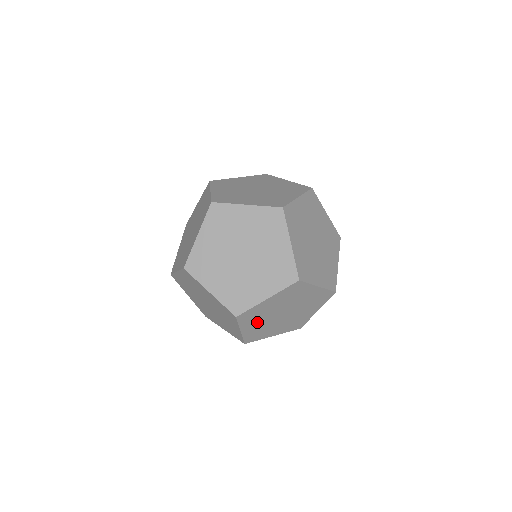
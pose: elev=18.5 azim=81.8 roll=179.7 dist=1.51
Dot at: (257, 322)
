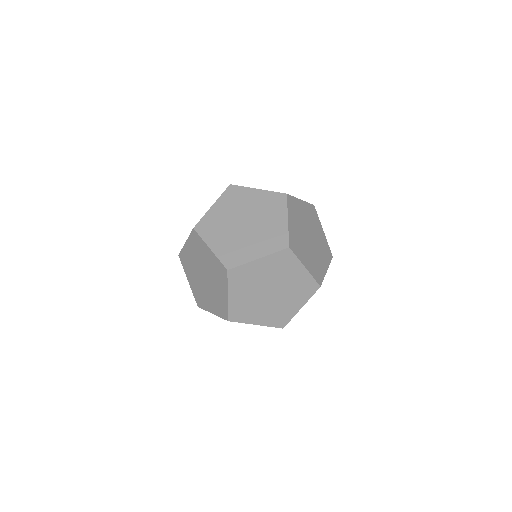
Dot at: occluded
